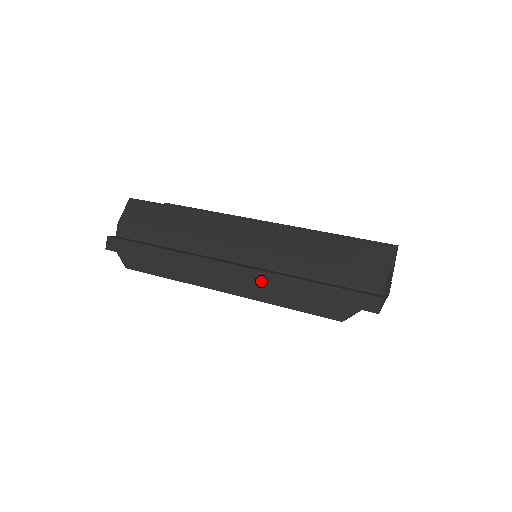
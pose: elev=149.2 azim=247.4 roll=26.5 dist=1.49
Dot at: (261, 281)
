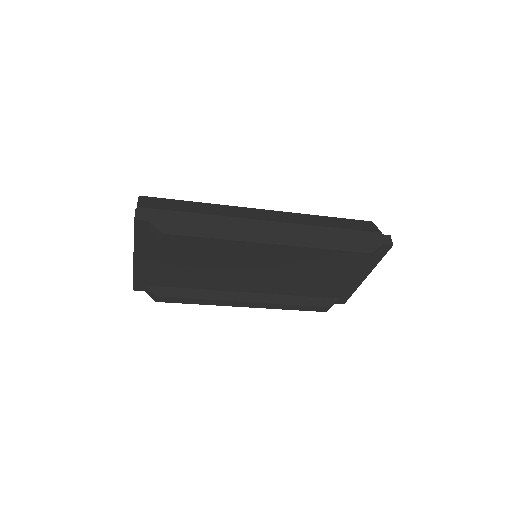
Dot at: (302, 233)
